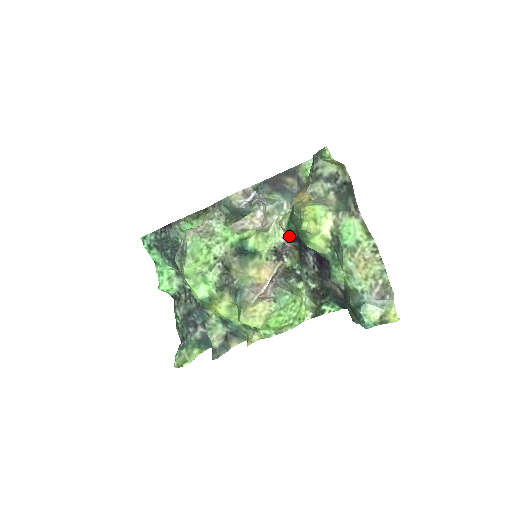
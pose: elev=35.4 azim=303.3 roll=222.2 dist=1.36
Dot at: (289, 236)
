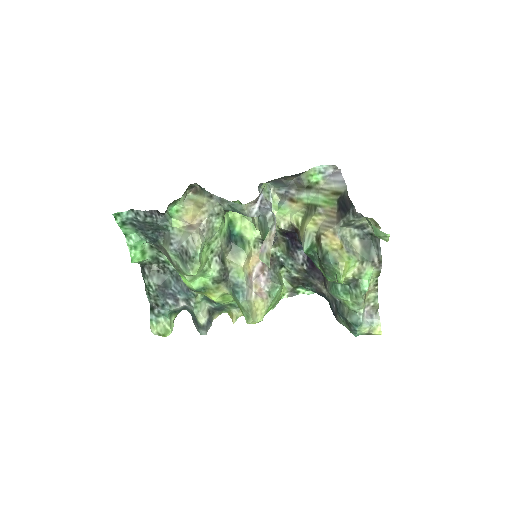
Dot at: (280, 231)
